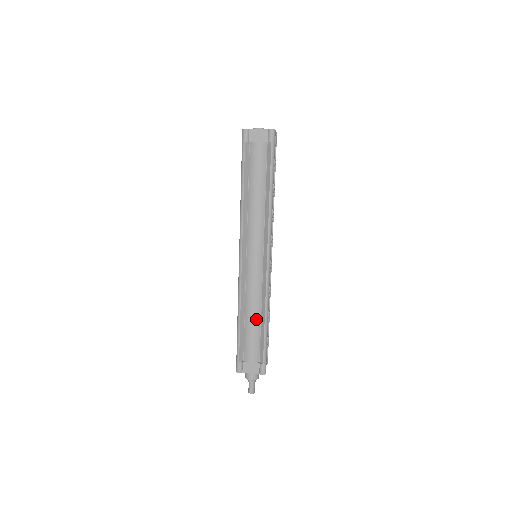
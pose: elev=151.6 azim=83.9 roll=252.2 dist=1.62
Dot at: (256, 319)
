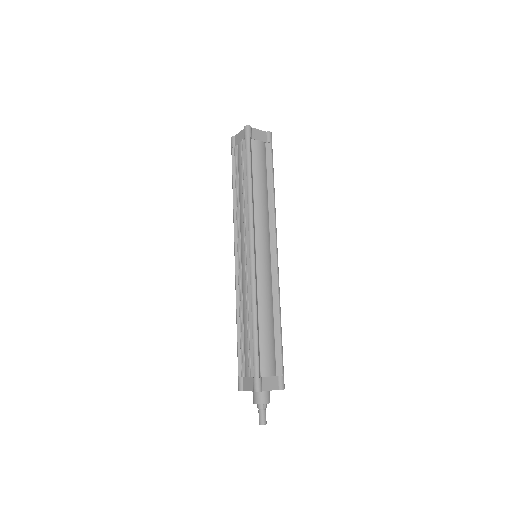
Dot at: (271, 321)
